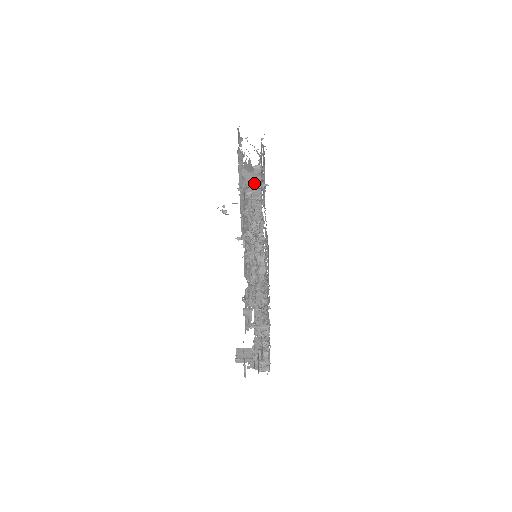
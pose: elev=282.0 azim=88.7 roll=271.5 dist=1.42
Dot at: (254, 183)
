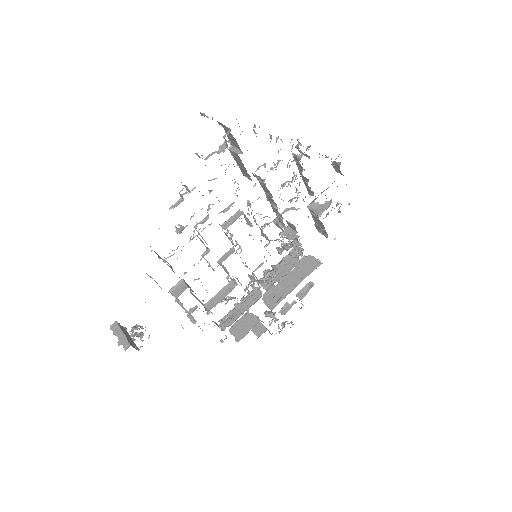
Dot at: (319, 207)
